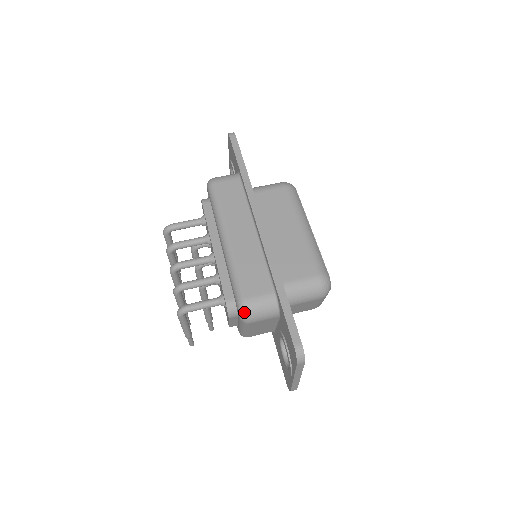
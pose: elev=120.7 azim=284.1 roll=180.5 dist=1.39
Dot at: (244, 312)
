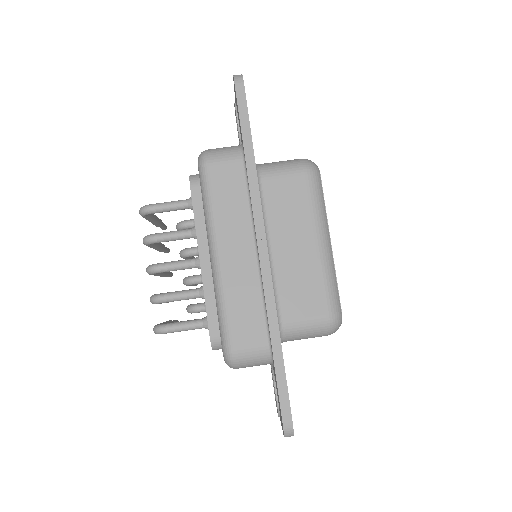
Dot at: (230, 363)
